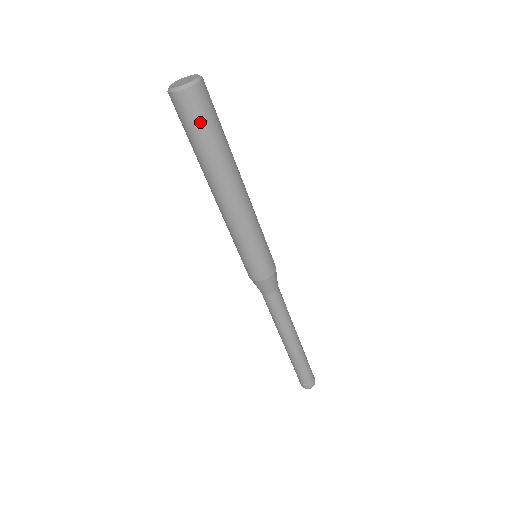
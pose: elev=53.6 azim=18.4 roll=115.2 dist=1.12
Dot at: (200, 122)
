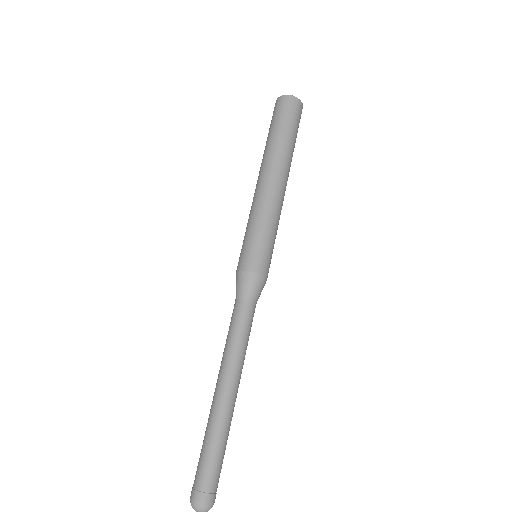
Dot at: (294, 121)
